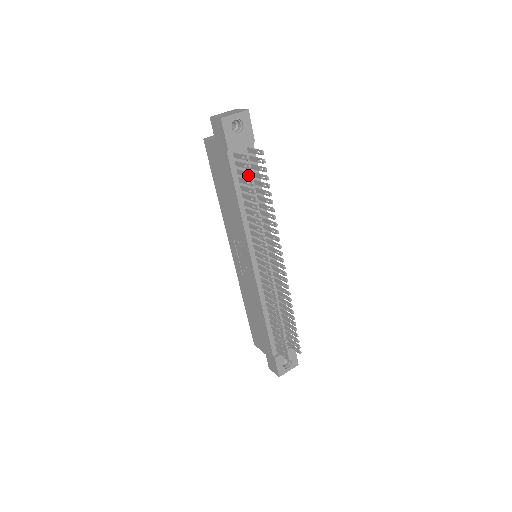
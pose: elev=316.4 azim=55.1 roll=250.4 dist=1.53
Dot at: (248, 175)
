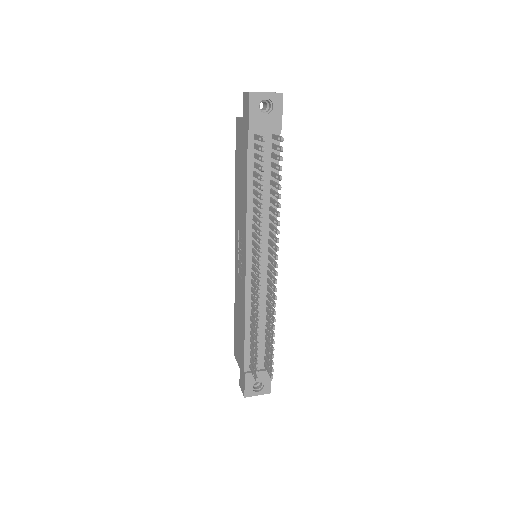
Dot at: occluded
